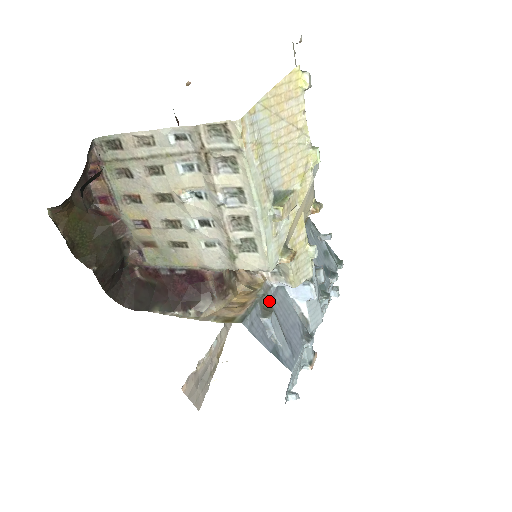
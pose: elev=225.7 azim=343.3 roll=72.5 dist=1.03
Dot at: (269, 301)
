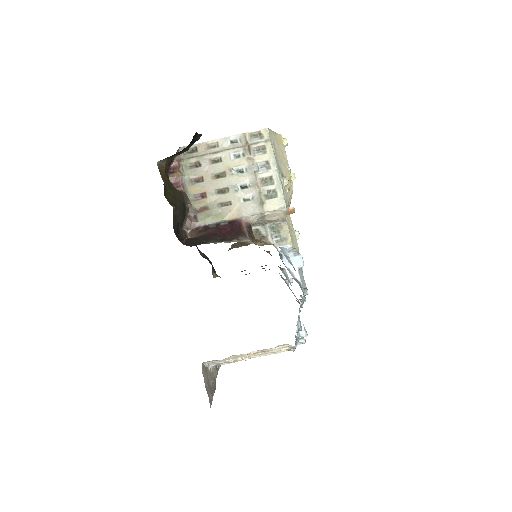
Dot at: occluded
